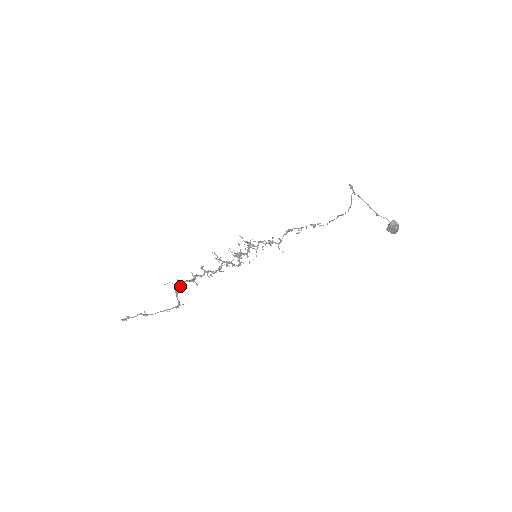
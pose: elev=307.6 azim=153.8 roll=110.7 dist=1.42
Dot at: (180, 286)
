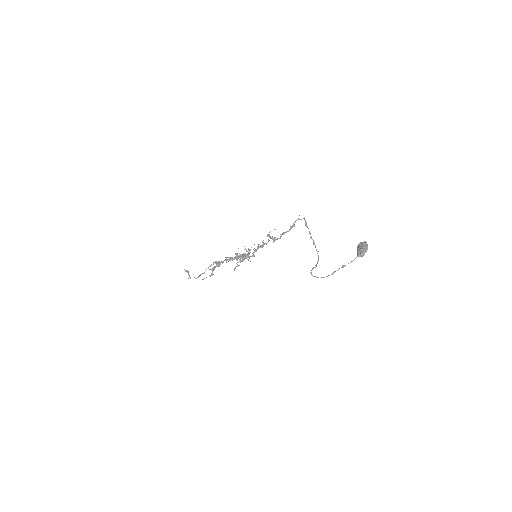
Dot at: (212, 271)
